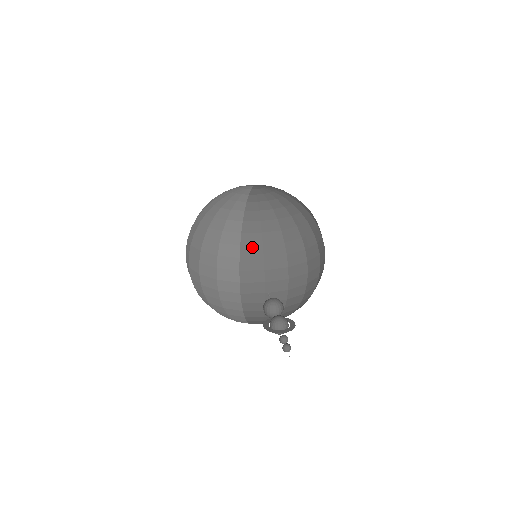
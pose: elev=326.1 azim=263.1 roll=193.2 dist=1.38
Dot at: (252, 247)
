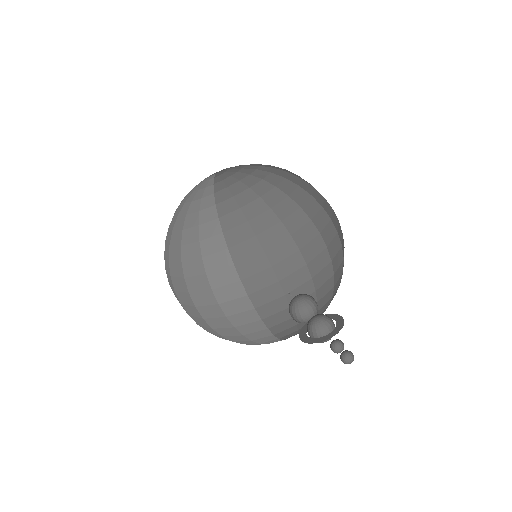
Dot at: (243, 244)
